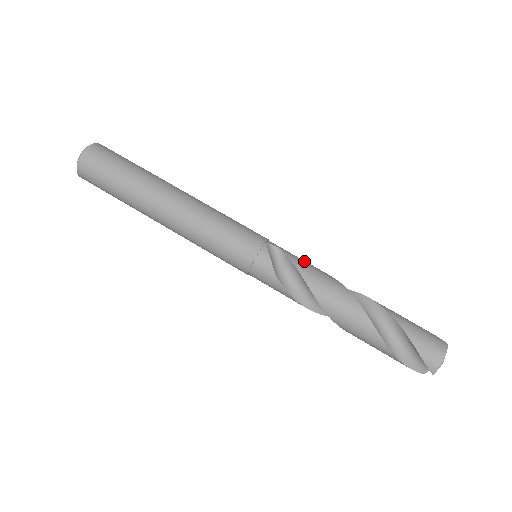
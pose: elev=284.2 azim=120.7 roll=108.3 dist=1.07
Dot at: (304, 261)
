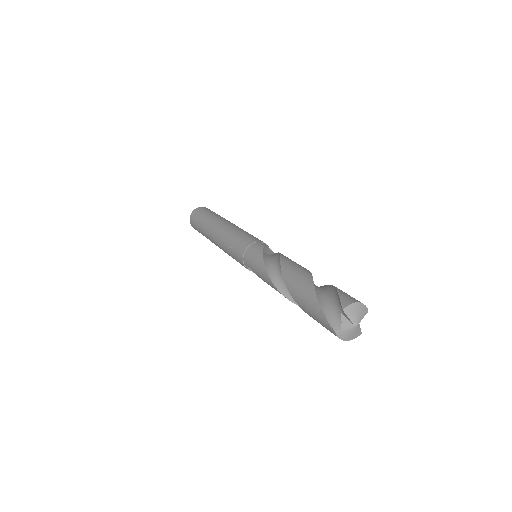
Dot at: occluded
